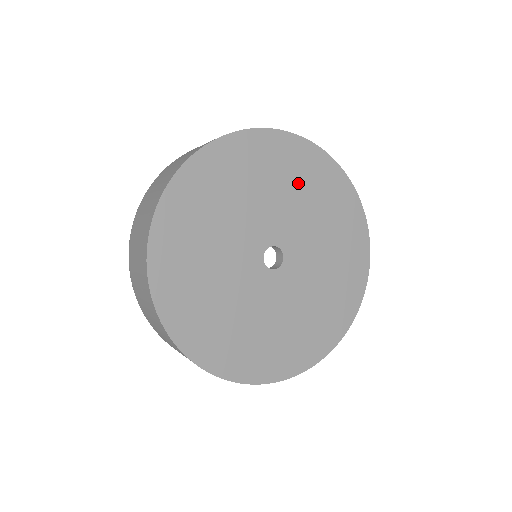
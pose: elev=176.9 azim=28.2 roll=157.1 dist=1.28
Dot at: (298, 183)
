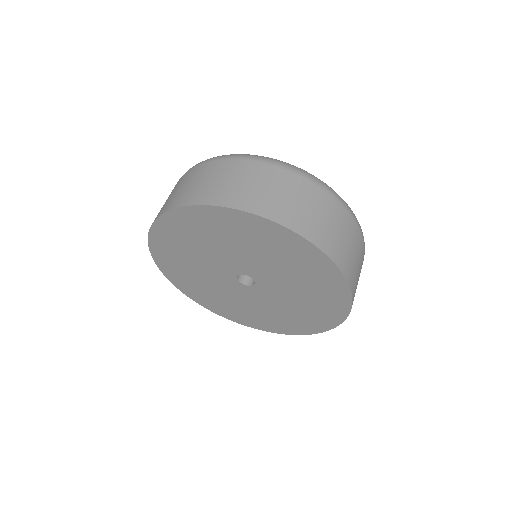
Dot at: (247, 240)
